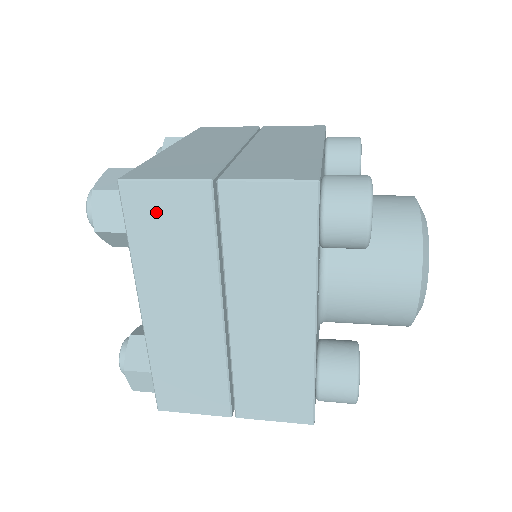
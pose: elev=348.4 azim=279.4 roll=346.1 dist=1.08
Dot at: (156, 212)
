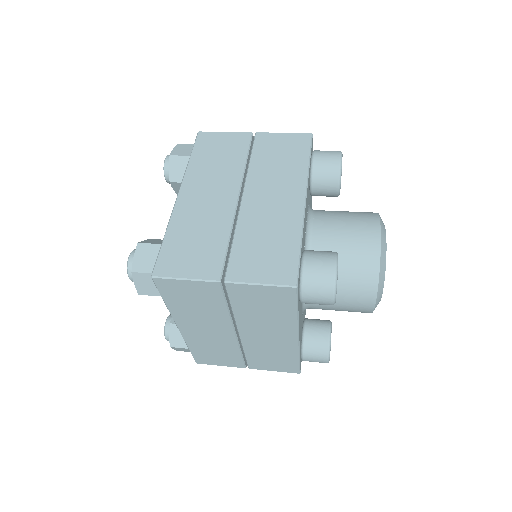
Dot at: (182, 292)
